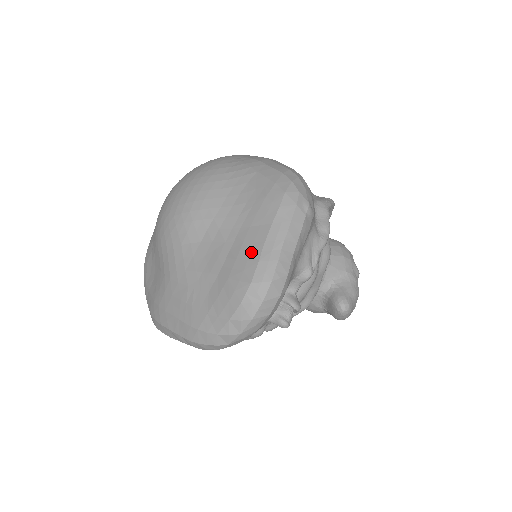
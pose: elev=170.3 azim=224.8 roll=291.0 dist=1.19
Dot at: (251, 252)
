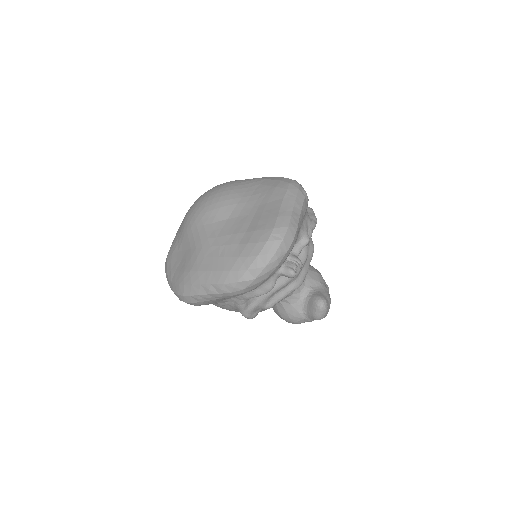
Dot at: (271, 214)
